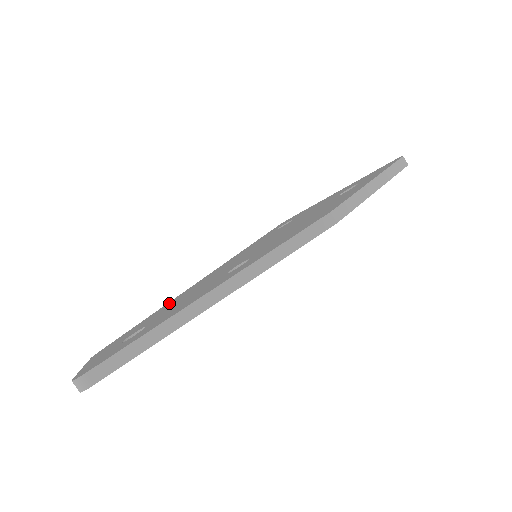
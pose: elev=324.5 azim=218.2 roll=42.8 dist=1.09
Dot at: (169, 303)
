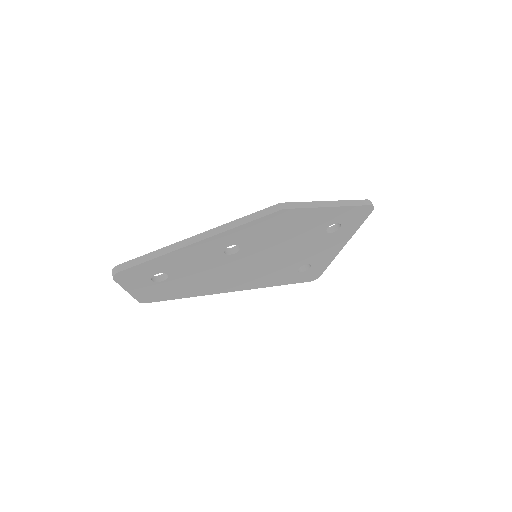
Dot at: occluded
